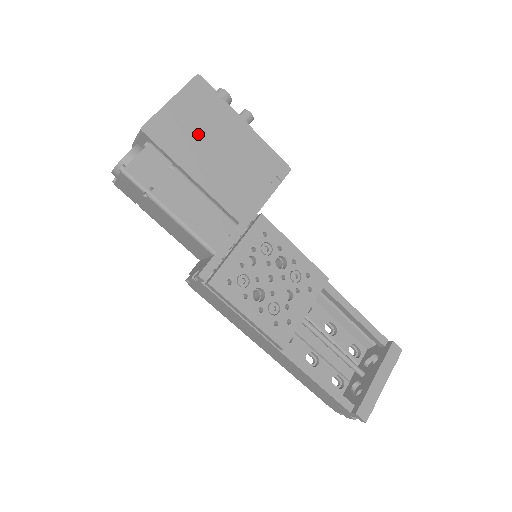
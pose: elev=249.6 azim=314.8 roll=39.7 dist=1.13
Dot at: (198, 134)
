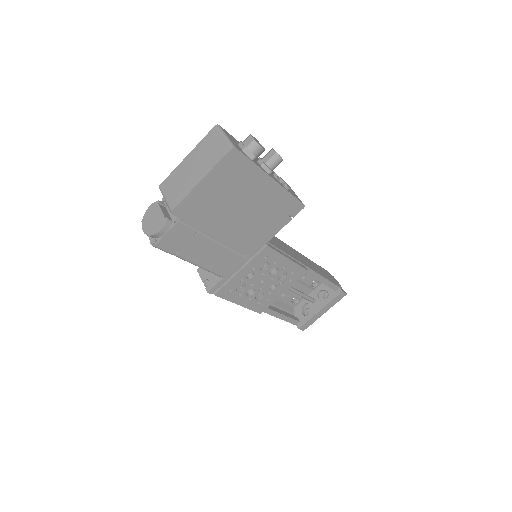
Dot at: (224, 202)
